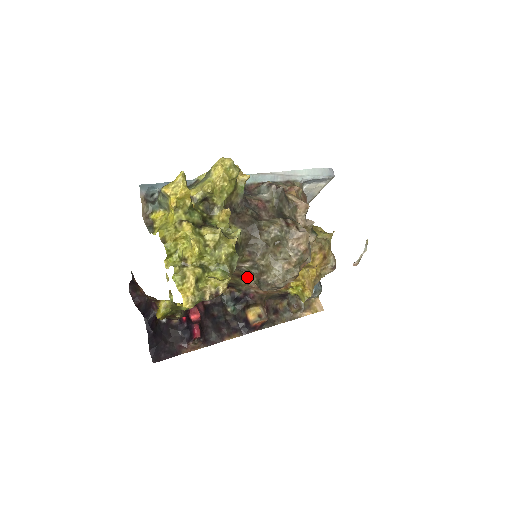
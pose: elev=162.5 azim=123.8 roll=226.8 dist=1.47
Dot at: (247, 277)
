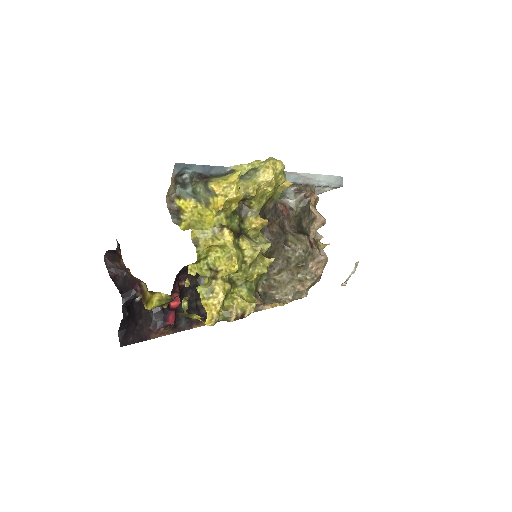
Dot at: occluded
